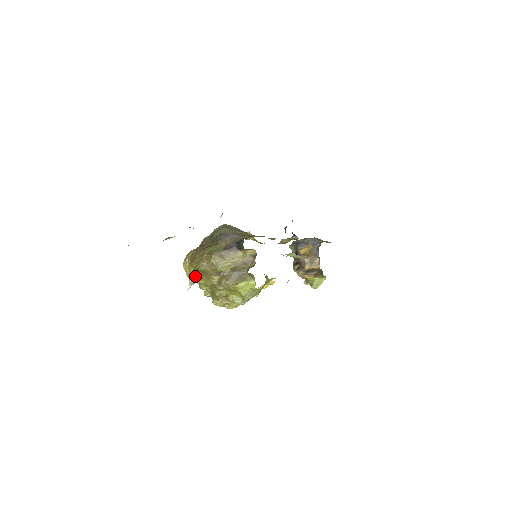
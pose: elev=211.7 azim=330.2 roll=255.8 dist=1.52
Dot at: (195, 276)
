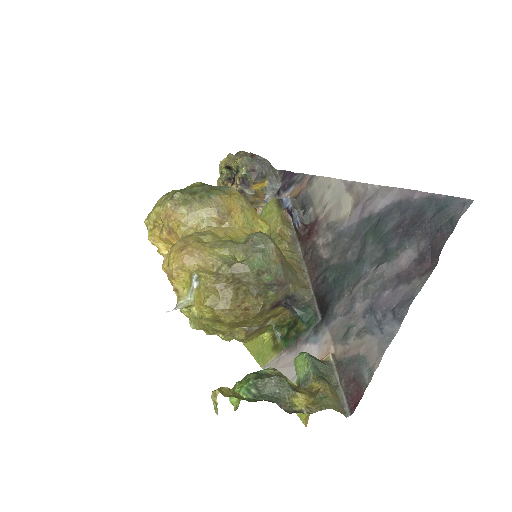
Dot at: (204, 317)
